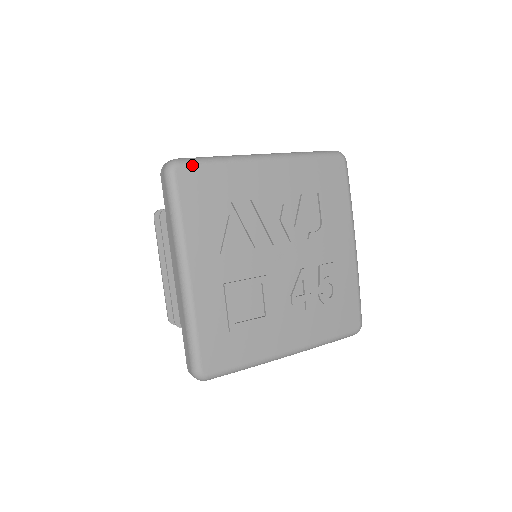
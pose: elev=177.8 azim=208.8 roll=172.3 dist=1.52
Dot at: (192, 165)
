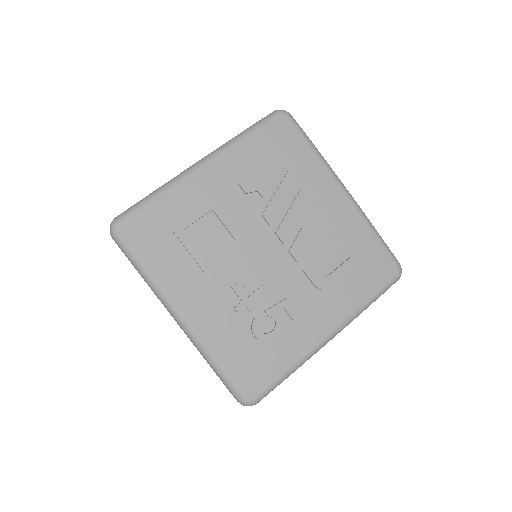
Dot at: (295, 125)
